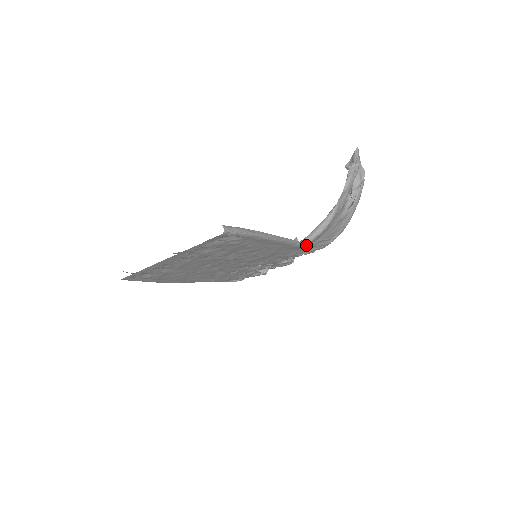
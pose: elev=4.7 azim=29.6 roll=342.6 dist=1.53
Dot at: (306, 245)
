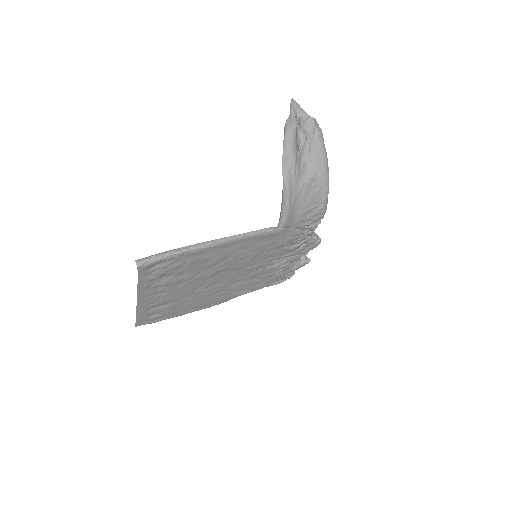
Dot at: (285, 226)
